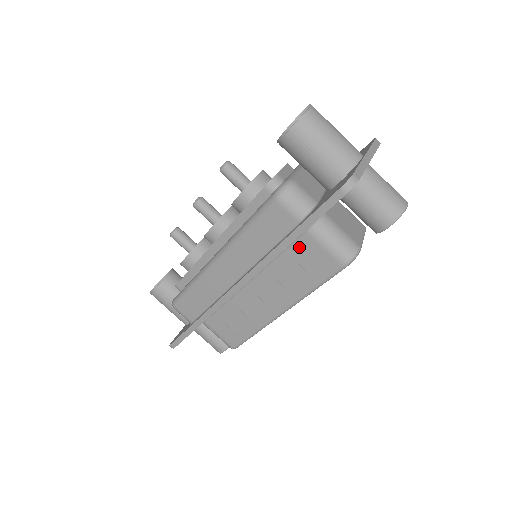
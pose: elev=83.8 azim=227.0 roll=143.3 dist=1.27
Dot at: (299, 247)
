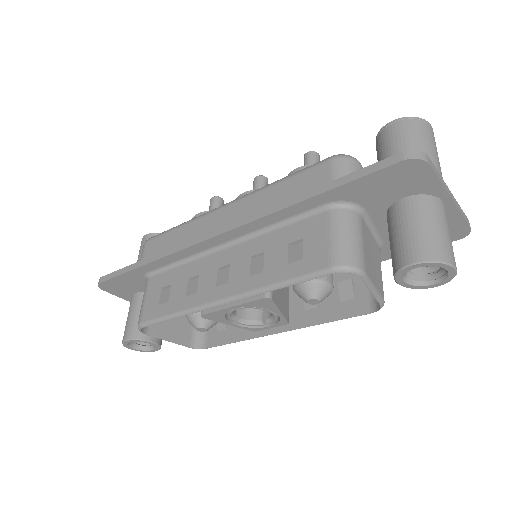
Dot at: (306, 225)
